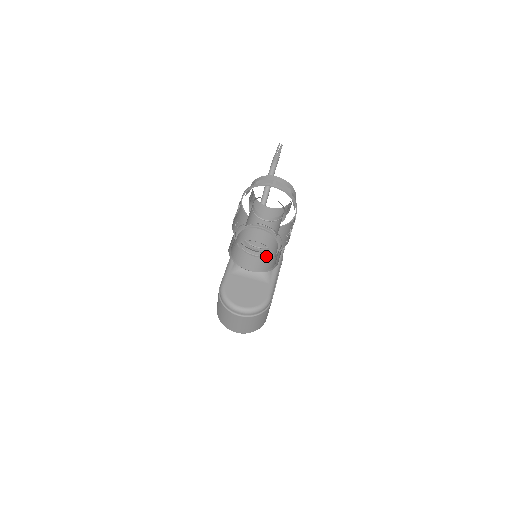
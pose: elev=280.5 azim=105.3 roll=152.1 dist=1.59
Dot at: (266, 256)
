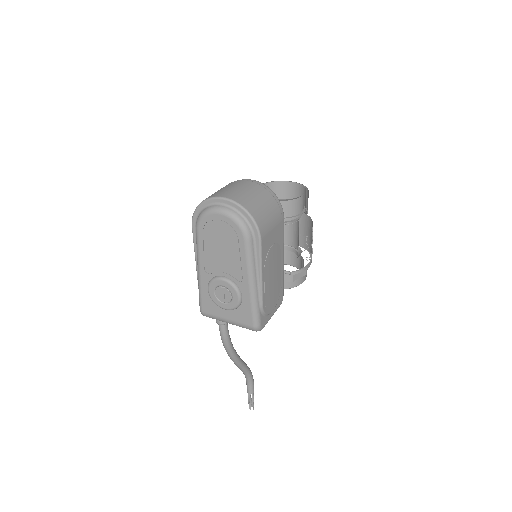
Dot at: (285, 218)
